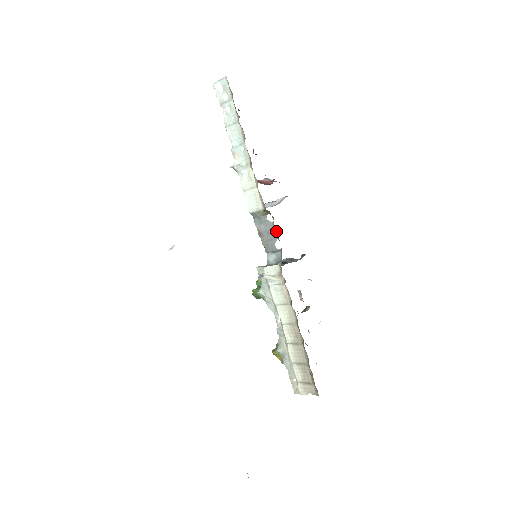
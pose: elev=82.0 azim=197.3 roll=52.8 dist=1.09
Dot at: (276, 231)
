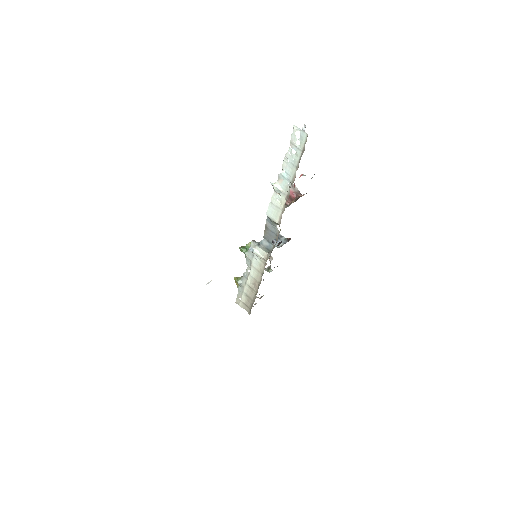
Dot at: occluded
